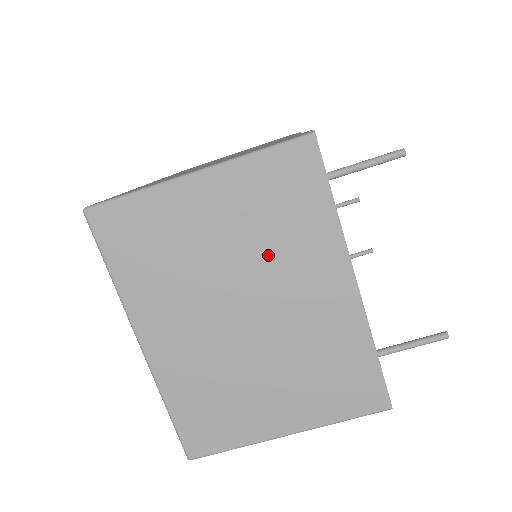
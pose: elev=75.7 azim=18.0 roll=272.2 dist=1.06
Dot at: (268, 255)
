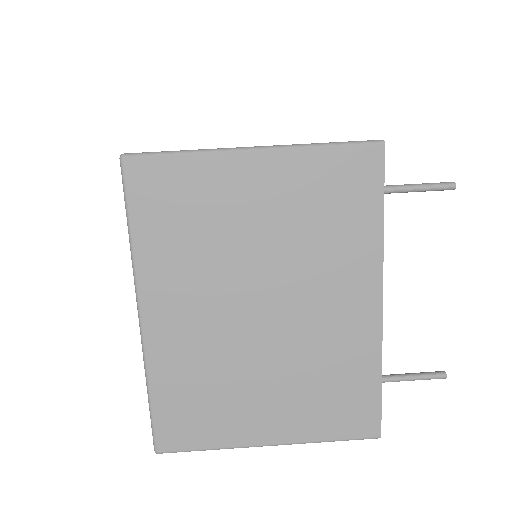
Dot at: (303, 253)
